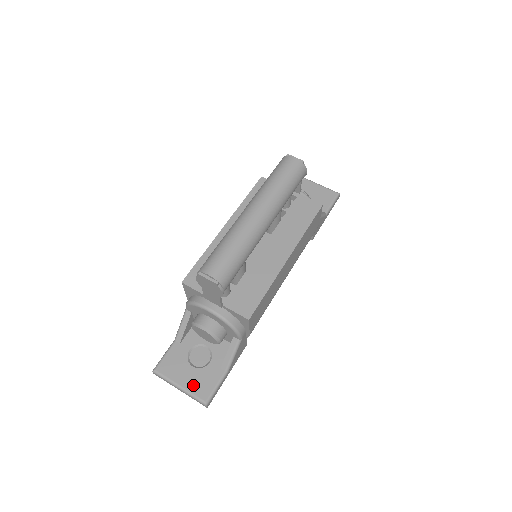
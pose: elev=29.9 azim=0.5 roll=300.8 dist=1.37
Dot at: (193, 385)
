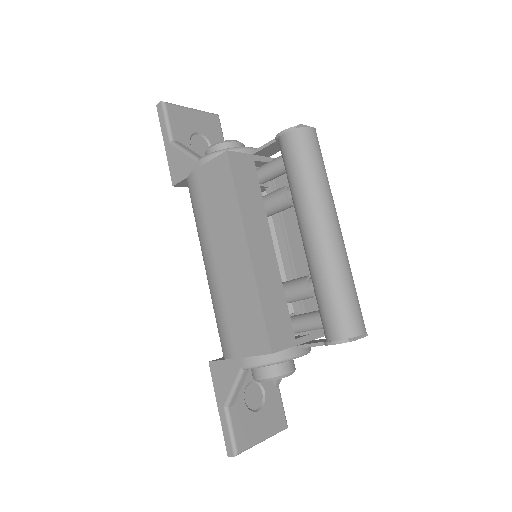
Dot at: (271, 425)
